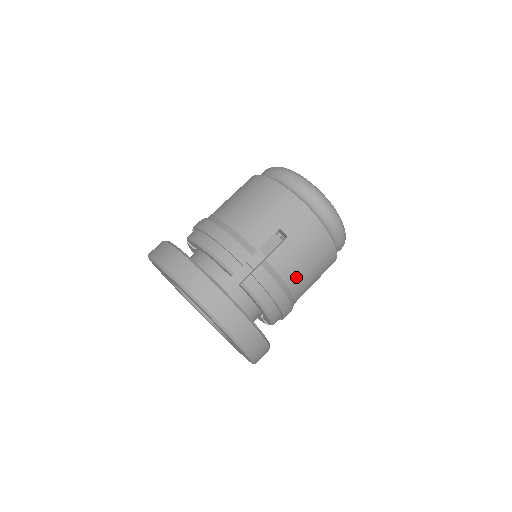
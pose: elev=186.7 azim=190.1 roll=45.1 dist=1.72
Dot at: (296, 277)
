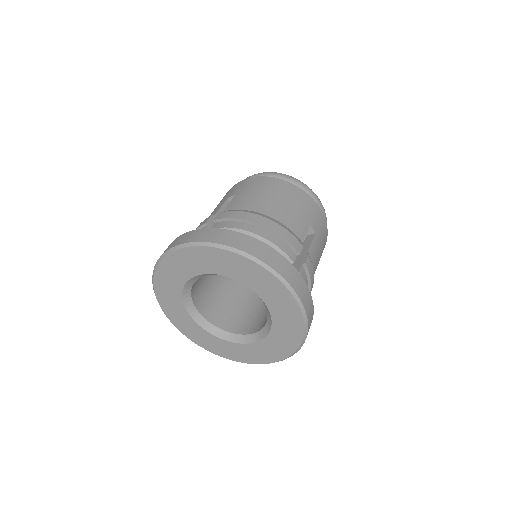
Dot at: occluded
